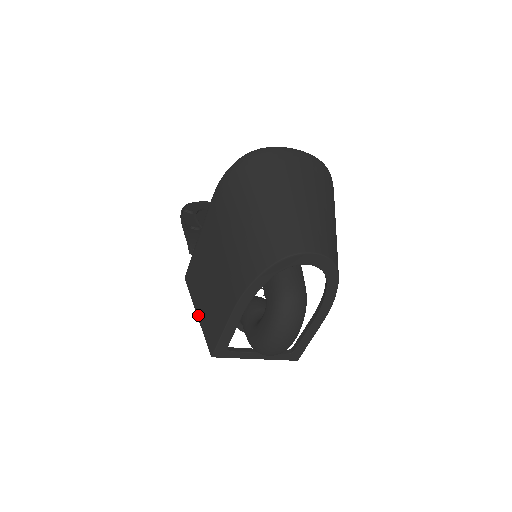
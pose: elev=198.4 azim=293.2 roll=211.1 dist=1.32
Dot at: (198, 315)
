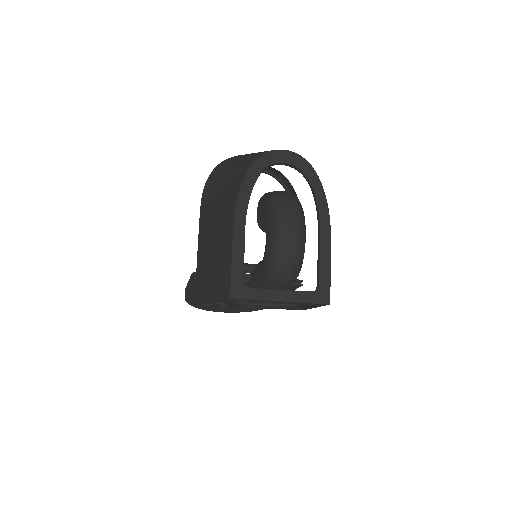
Dot at: (211, 297)
